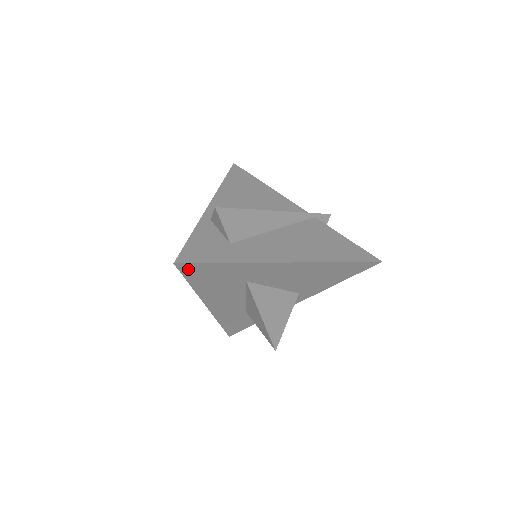
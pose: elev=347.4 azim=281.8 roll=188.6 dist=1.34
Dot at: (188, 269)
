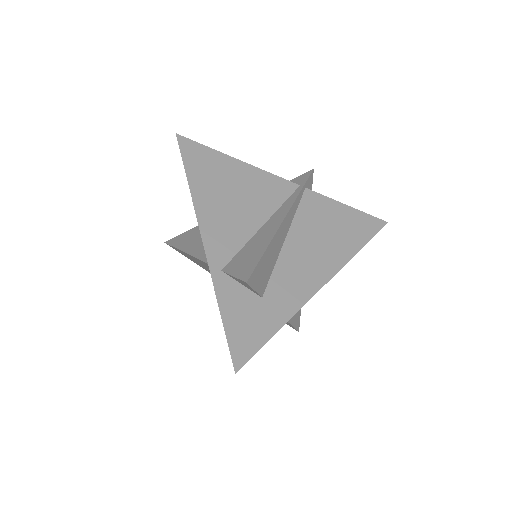
Dot at: occluded
